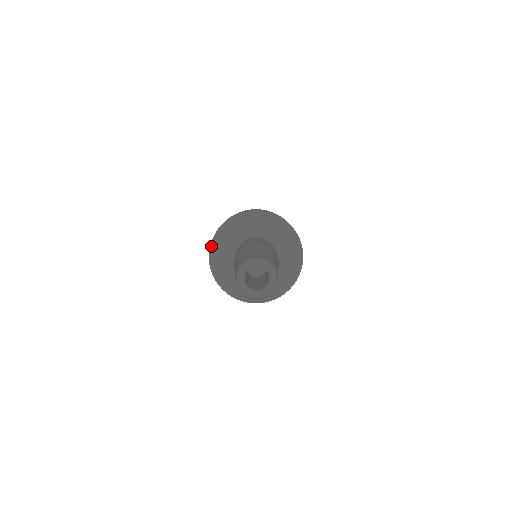
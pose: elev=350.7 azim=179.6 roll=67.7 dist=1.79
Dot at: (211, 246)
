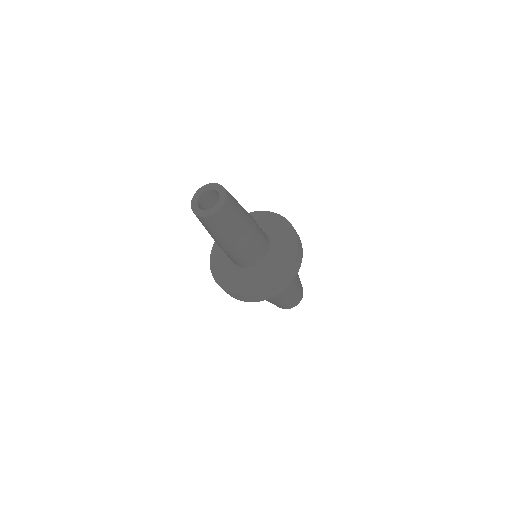
Dot at: occluded
